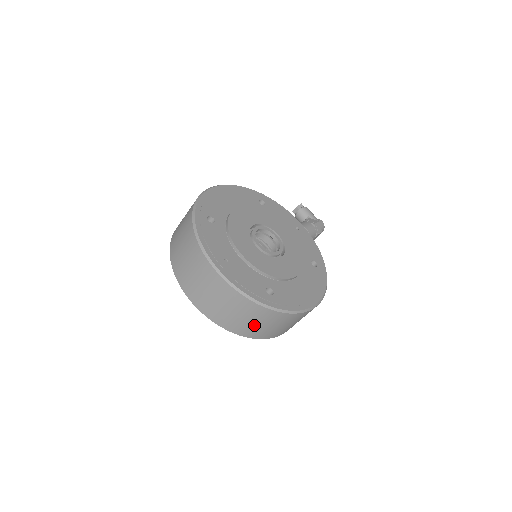
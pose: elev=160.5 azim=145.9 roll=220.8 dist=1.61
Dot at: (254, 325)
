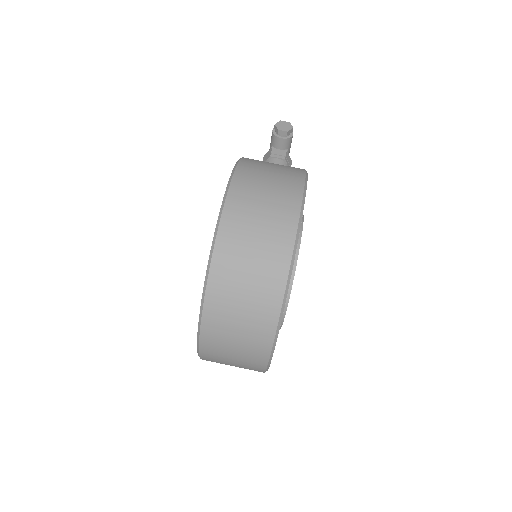
Dot at: occluded
